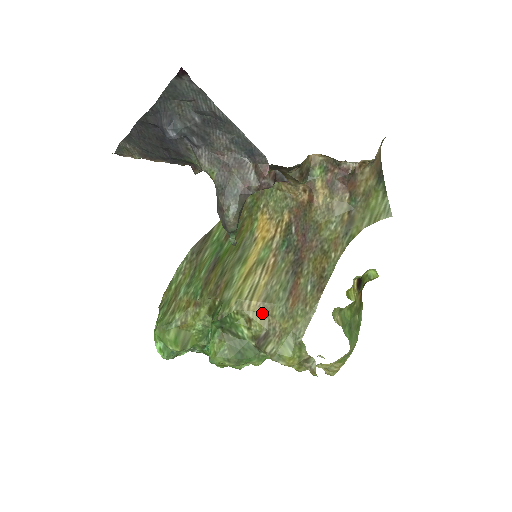
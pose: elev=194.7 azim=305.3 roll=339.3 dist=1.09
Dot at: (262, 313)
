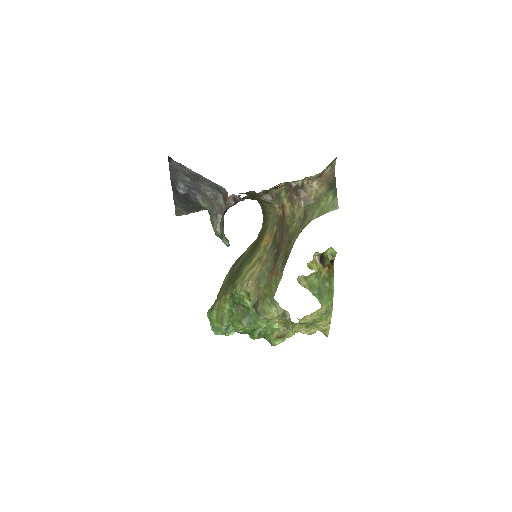
Dot at: (254, 288)
